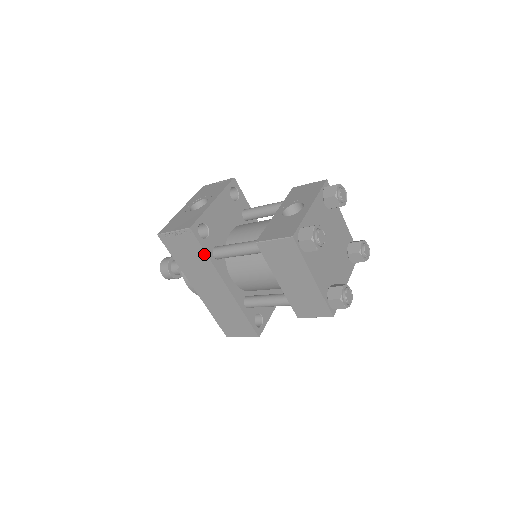
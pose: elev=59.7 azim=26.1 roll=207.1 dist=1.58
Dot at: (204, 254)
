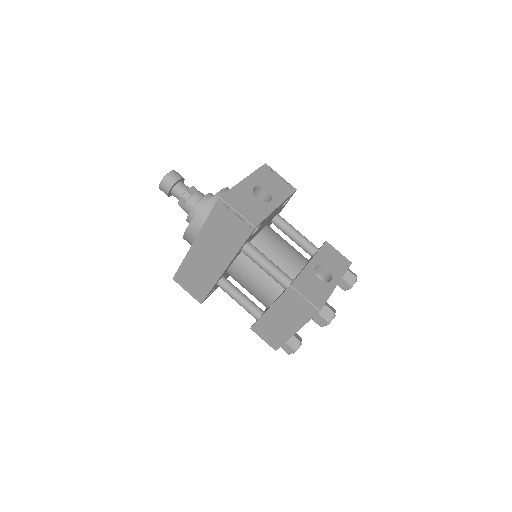
Dot at: (240, 245)
